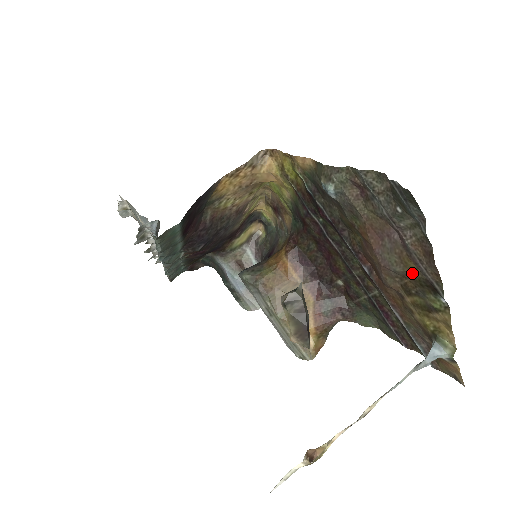
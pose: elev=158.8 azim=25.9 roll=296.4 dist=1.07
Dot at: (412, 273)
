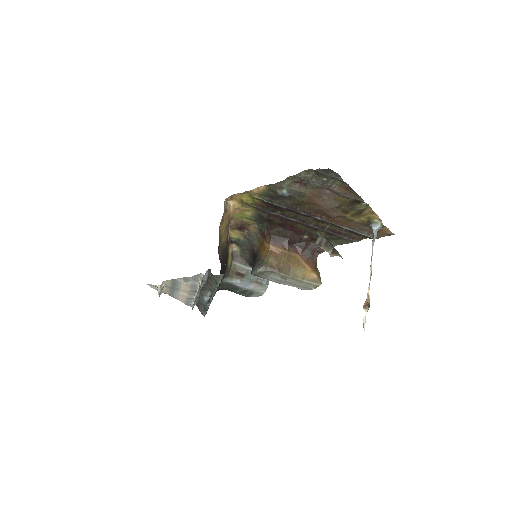
Dot at: (344, 202)
